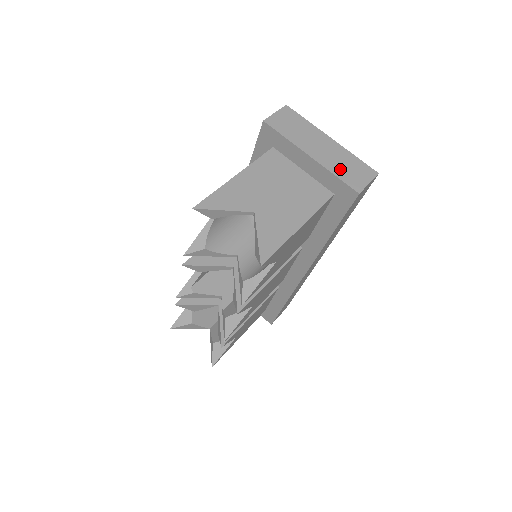
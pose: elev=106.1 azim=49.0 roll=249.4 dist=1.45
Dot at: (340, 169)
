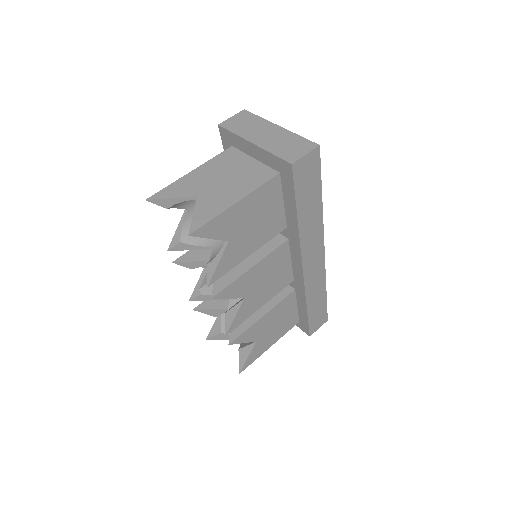
Dot at: (279, 148)
